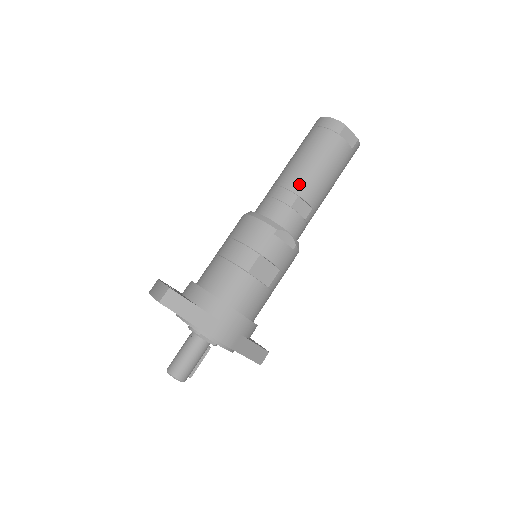
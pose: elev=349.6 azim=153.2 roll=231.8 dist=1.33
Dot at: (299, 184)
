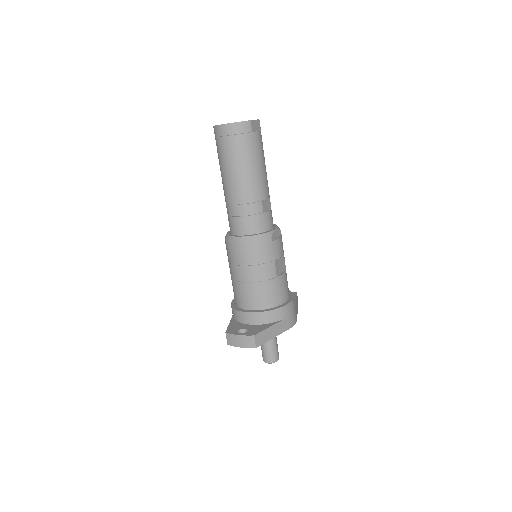
Dot at: (256, 193)
